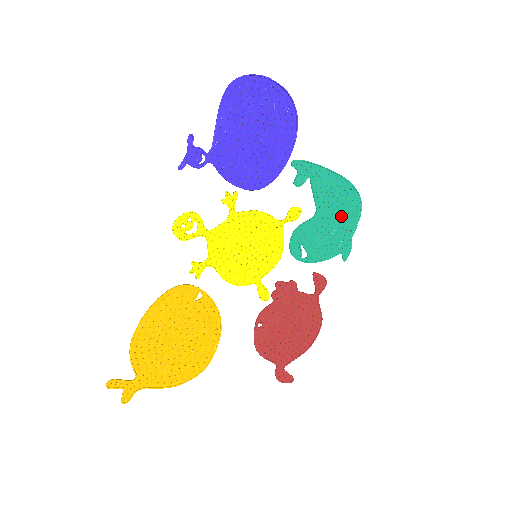
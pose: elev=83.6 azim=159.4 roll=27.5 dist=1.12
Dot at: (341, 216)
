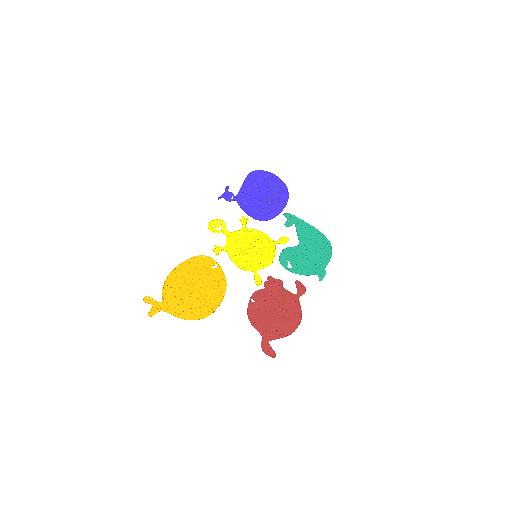
Dot at: (317, 252)
